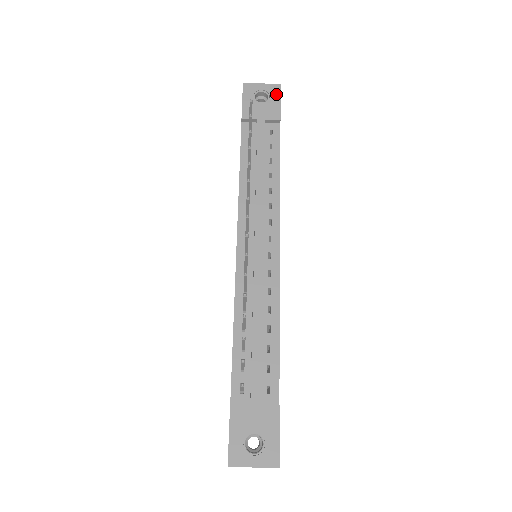
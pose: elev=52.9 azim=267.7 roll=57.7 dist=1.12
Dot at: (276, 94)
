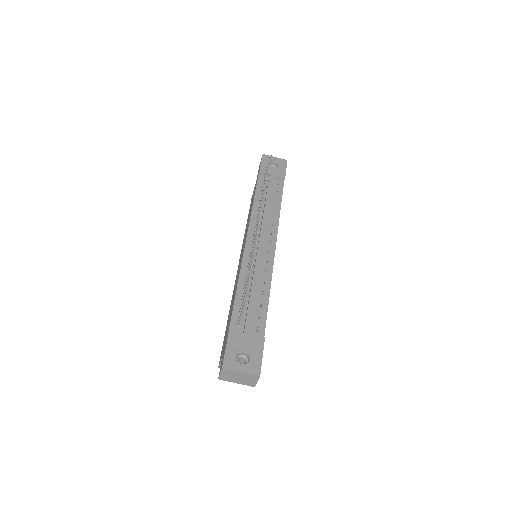
Dot at: (284, 164)
